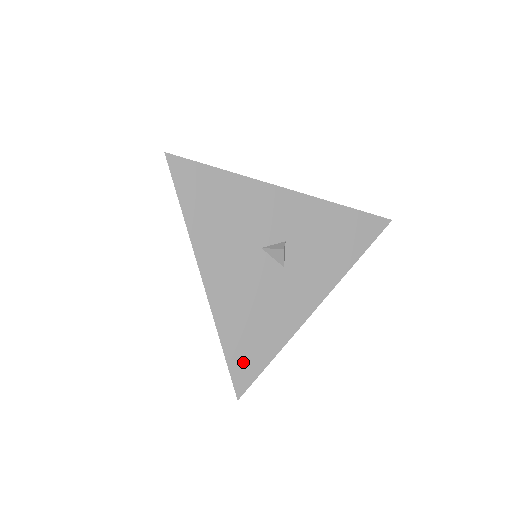
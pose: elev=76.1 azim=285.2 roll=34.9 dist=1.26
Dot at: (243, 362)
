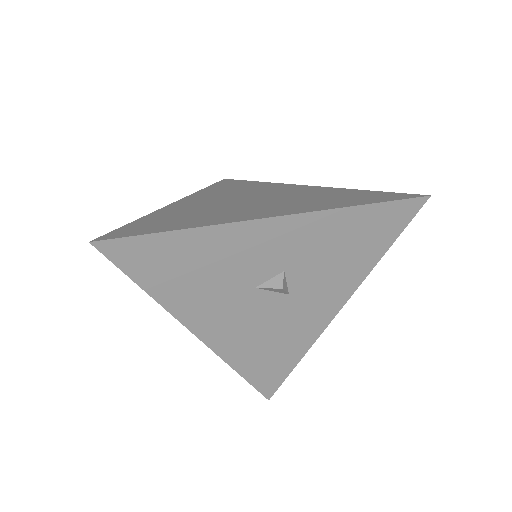
Dot at: (265, 377)
